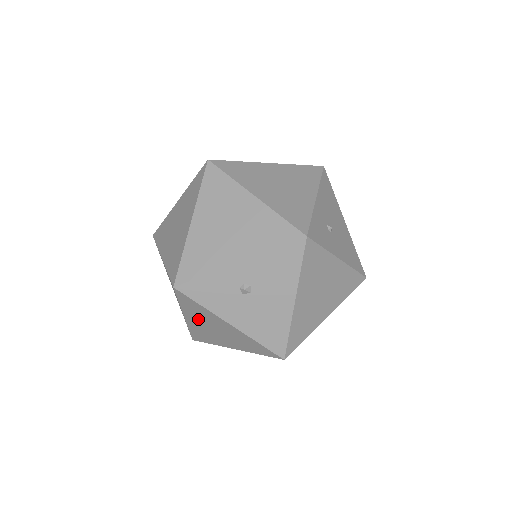
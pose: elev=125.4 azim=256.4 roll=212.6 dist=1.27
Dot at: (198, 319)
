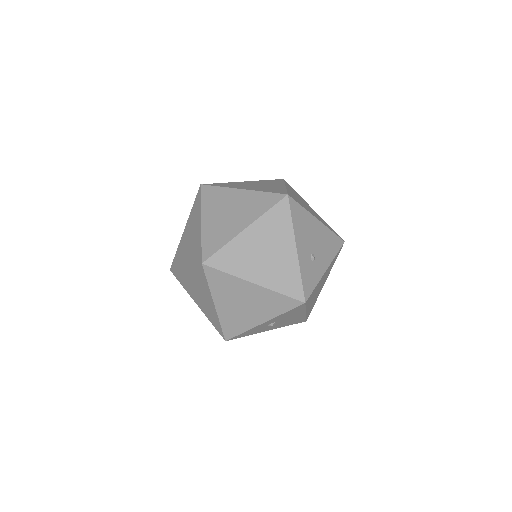
Dot at: occluded
